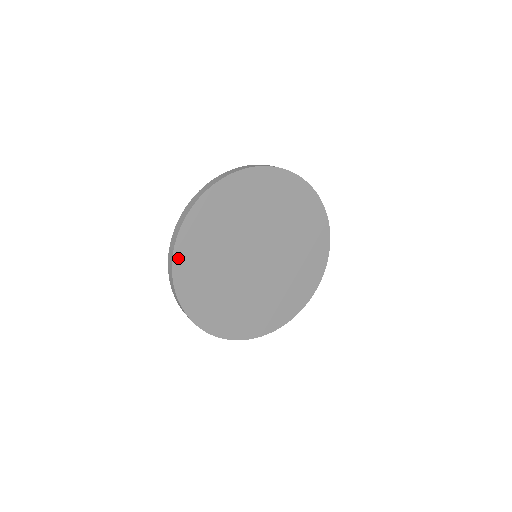
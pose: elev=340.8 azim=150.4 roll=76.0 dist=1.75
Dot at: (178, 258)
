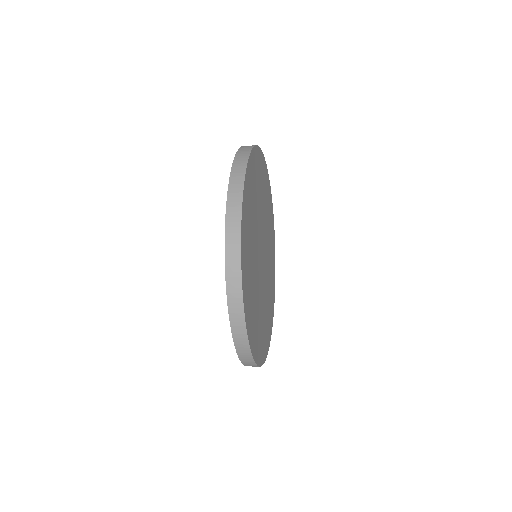
Dot at: (248, 171)
